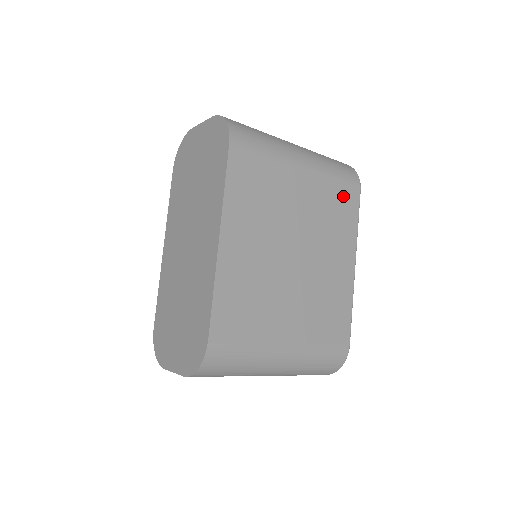
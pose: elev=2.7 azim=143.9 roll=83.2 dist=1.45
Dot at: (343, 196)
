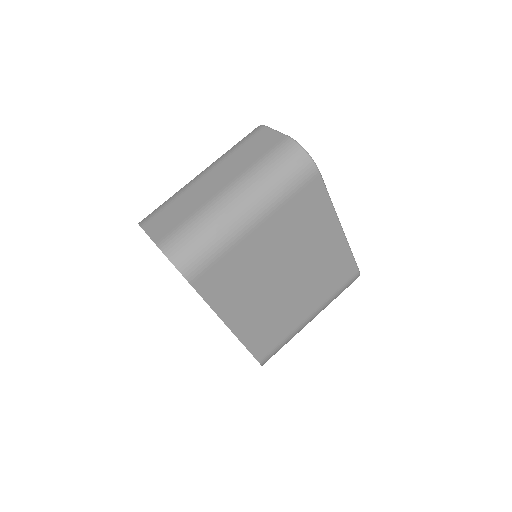
Dot at: (305, 198)
